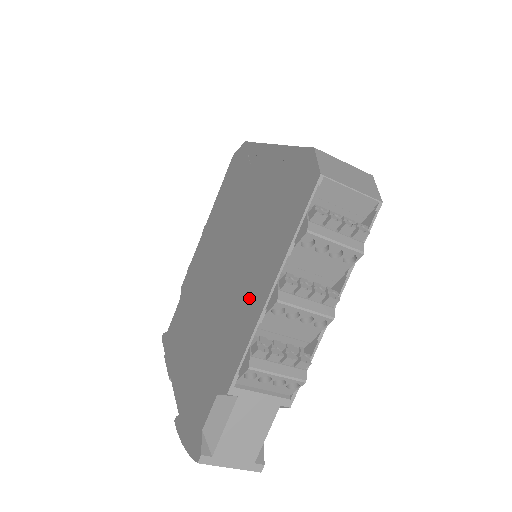
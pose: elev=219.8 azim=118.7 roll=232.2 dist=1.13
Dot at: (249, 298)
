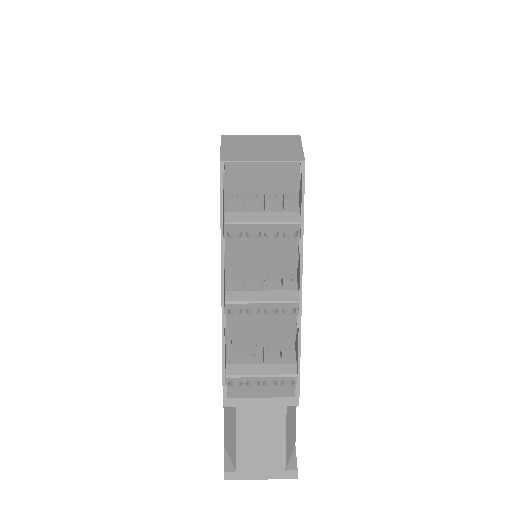
Dot at: occluded
